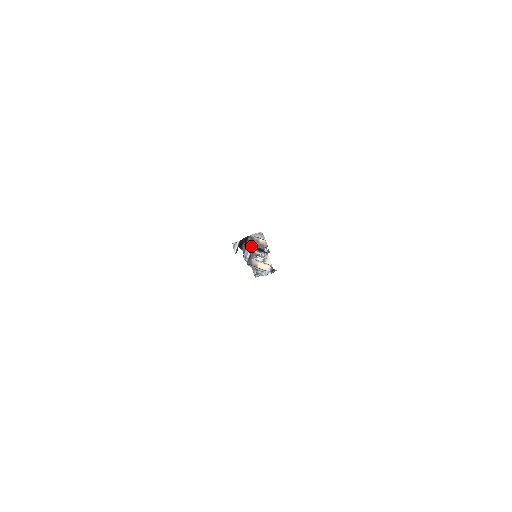
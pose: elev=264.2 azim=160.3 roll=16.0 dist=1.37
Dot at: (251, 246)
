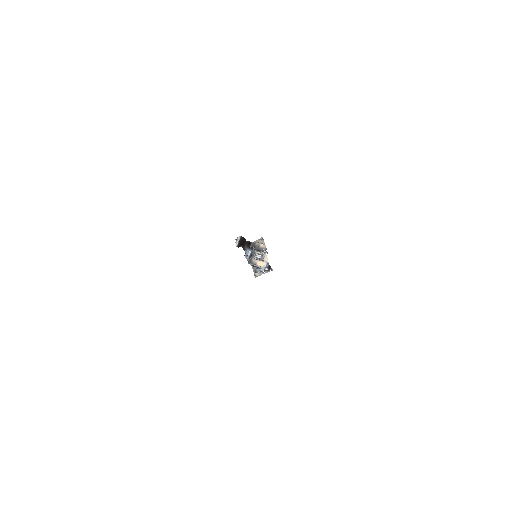
Dot at: occluded
